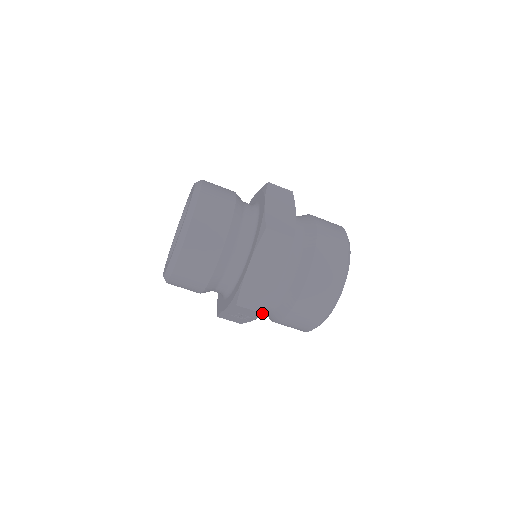
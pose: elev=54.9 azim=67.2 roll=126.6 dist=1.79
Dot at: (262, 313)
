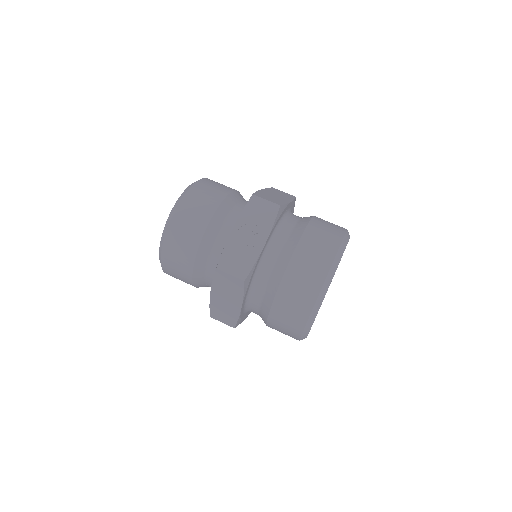
Dot at: (278, 205)
